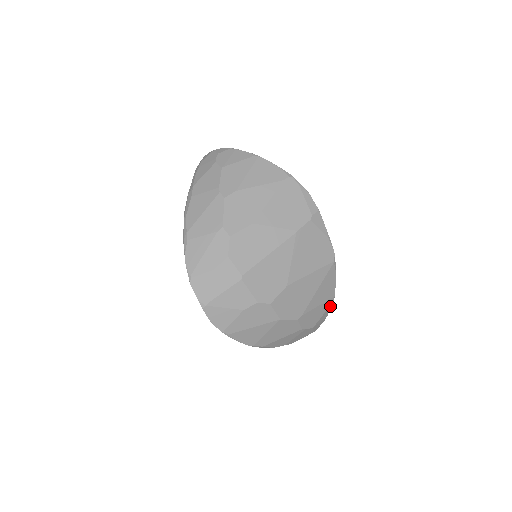
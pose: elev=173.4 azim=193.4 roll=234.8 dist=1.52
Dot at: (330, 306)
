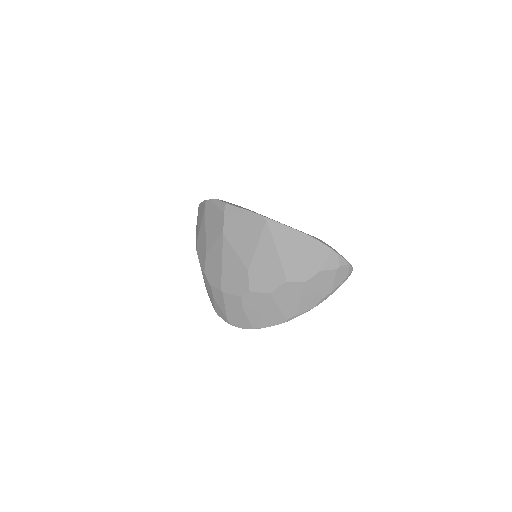
Dot at: (316, 243)
